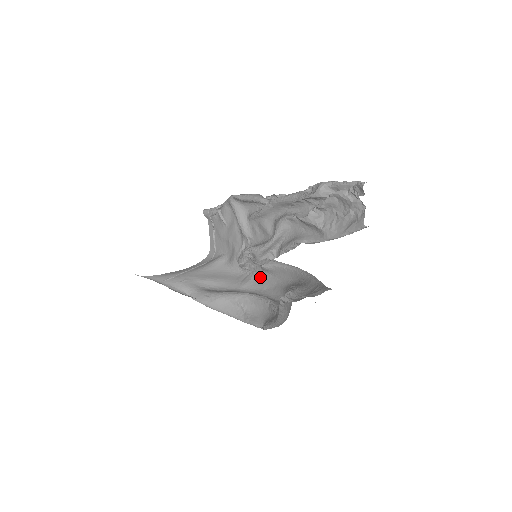
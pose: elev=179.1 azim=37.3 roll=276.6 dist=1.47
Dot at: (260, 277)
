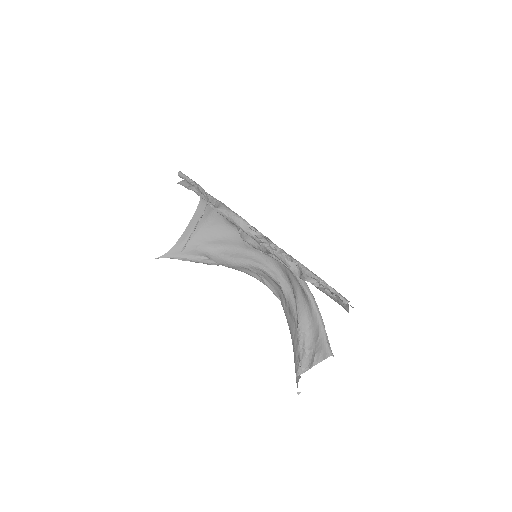
Dot at: occluded
